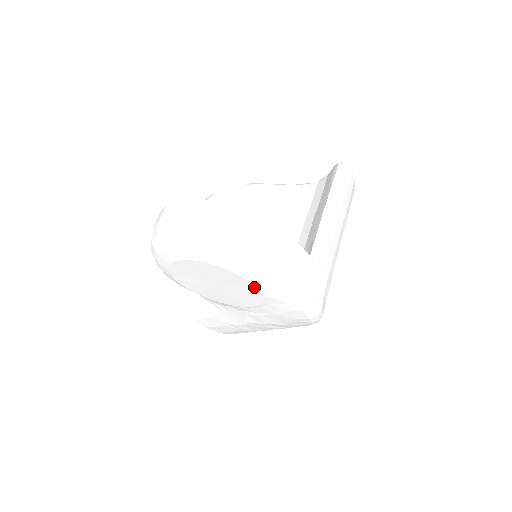
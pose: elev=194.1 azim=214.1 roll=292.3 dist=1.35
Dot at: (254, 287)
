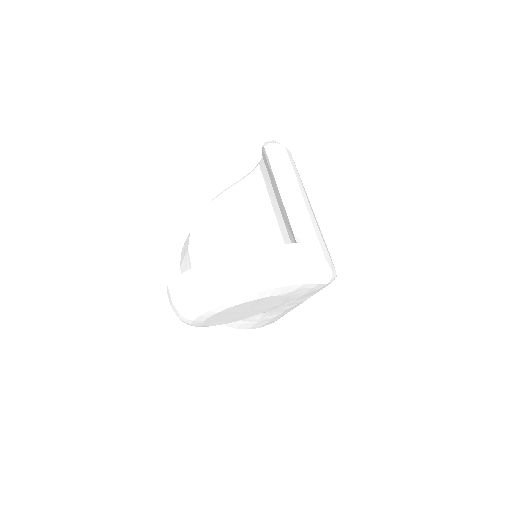
Dot at: (273, 297)
